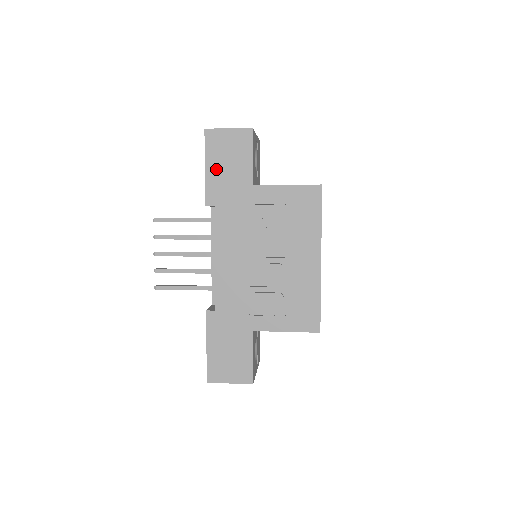
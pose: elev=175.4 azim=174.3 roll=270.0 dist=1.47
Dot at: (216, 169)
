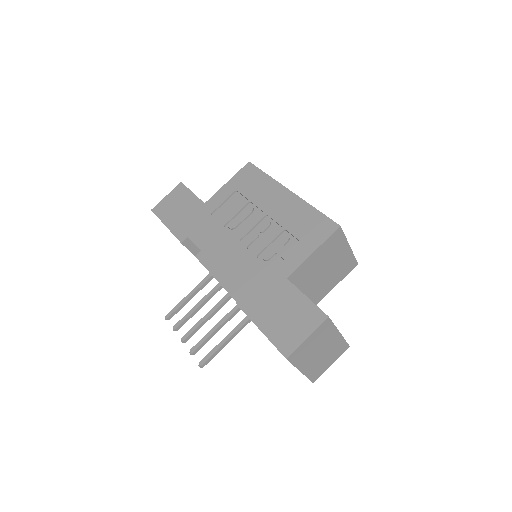
Dot at: (173, 219)
